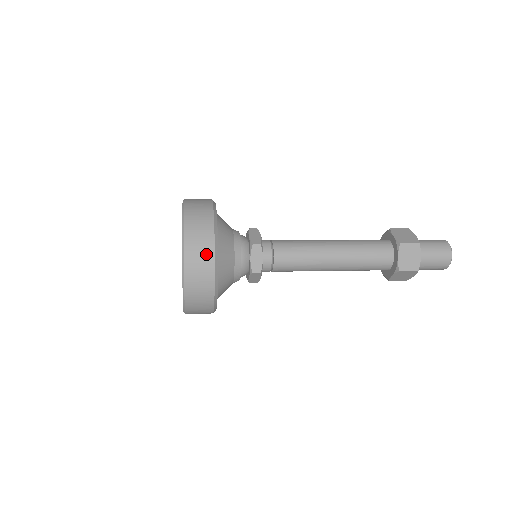
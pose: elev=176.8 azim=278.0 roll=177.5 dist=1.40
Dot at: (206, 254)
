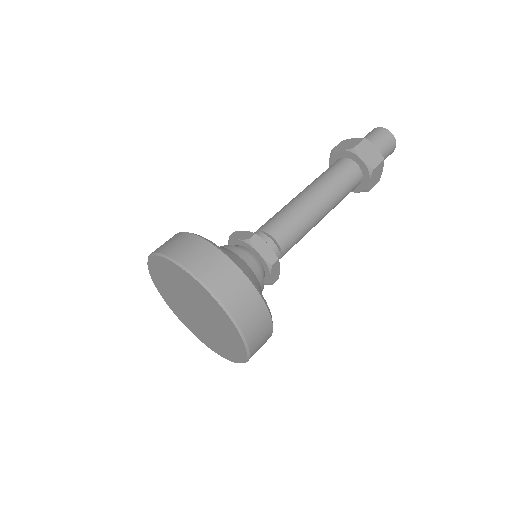
Dot at: (266, 329)
